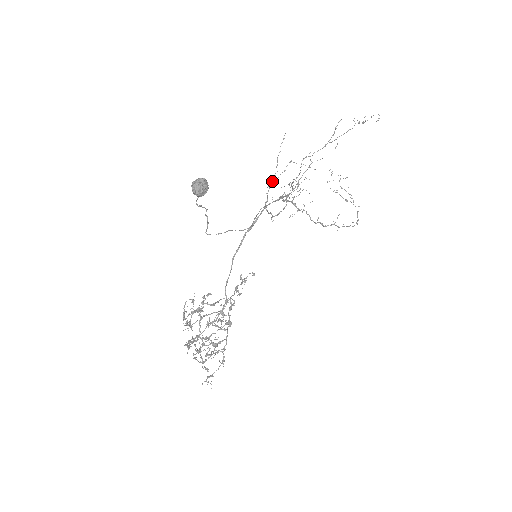
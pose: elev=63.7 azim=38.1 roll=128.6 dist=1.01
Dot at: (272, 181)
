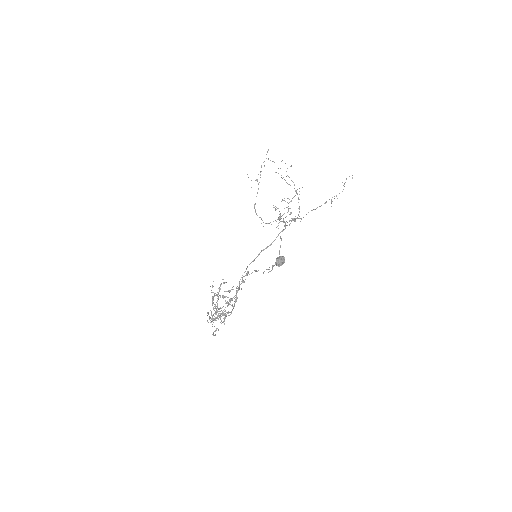
Dot at: occluded
